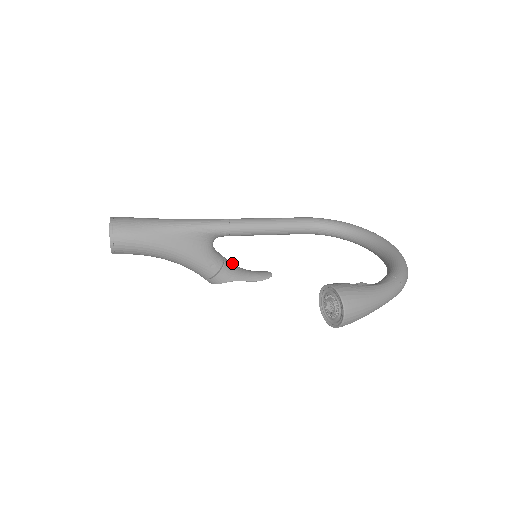
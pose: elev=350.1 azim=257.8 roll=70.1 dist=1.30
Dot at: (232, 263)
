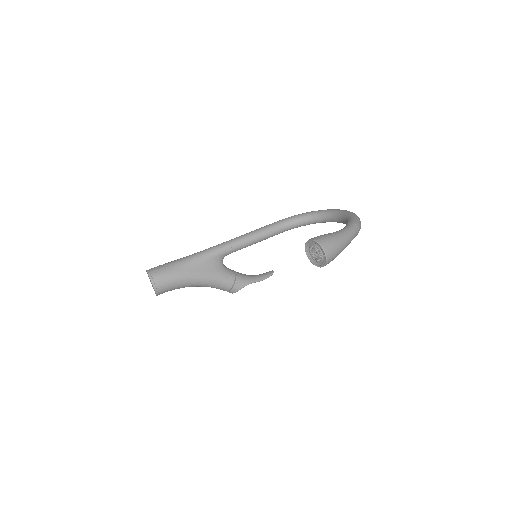
Dot at: occluded
